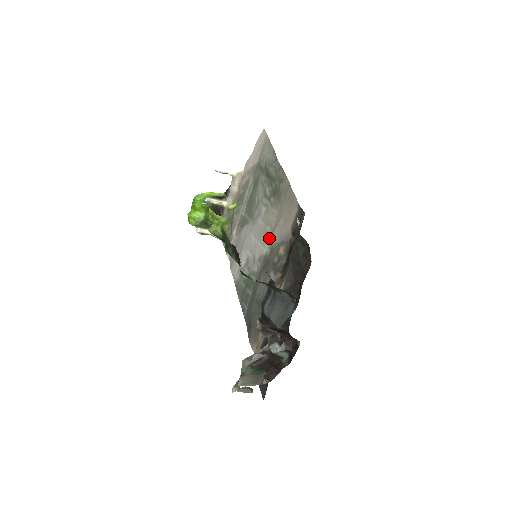
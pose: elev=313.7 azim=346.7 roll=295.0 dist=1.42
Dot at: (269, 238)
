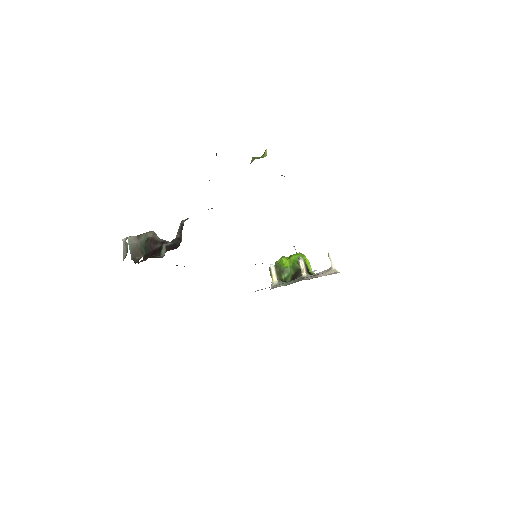
Dot at: occluded
